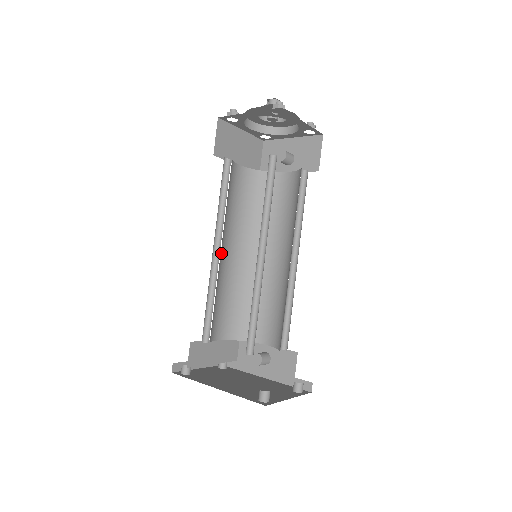
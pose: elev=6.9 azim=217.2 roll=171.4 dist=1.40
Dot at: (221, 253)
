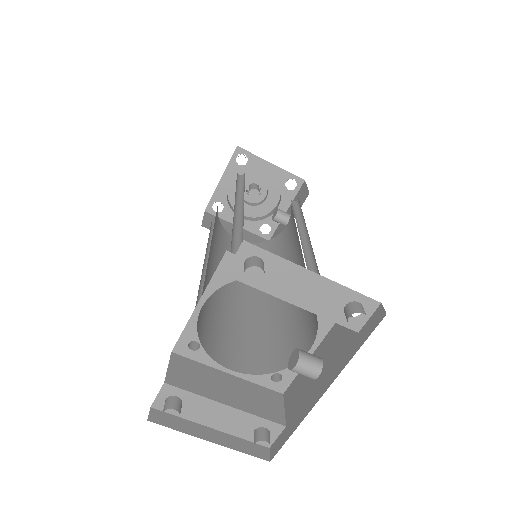
Dot at: occluded
